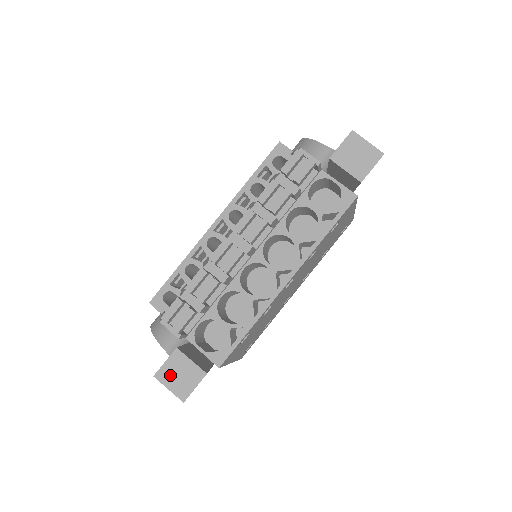
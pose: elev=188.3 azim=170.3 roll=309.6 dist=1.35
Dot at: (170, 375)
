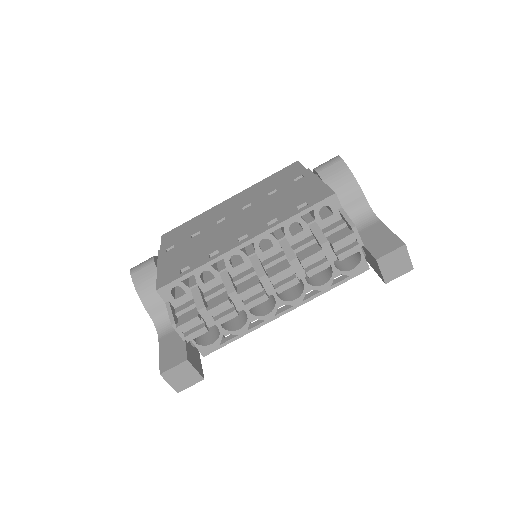
Dot at: (174, 376)
